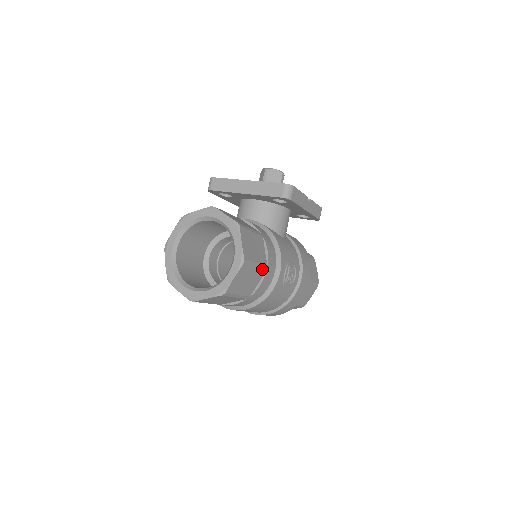
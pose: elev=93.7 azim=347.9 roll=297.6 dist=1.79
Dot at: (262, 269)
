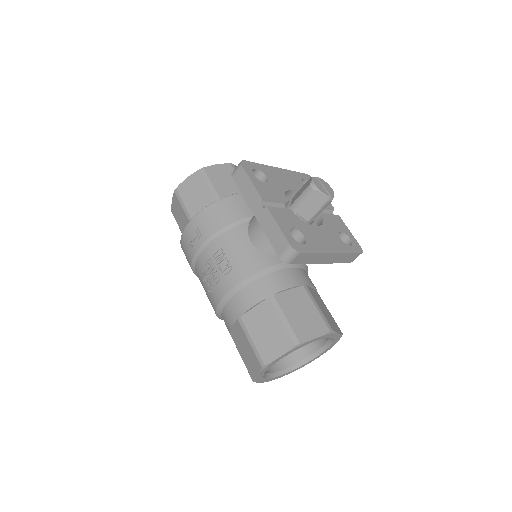
Dot at: occluded
